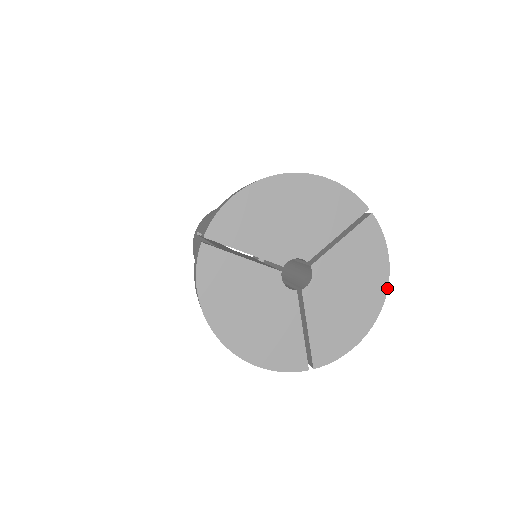
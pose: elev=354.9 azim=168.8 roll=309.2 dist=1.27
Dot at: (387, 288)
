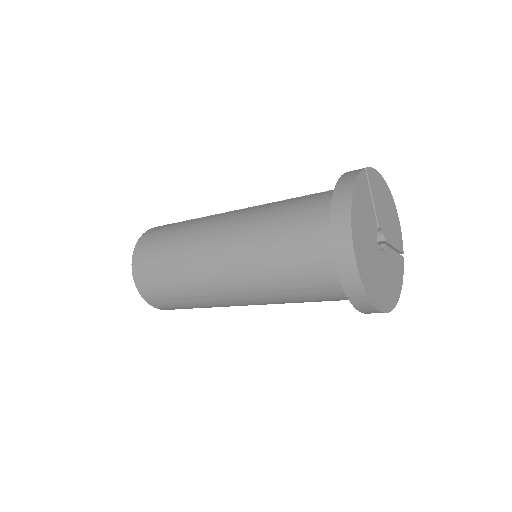
Dot at: (398, 300)
